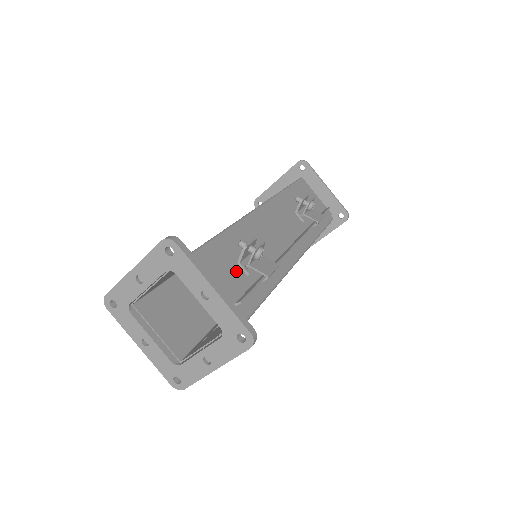
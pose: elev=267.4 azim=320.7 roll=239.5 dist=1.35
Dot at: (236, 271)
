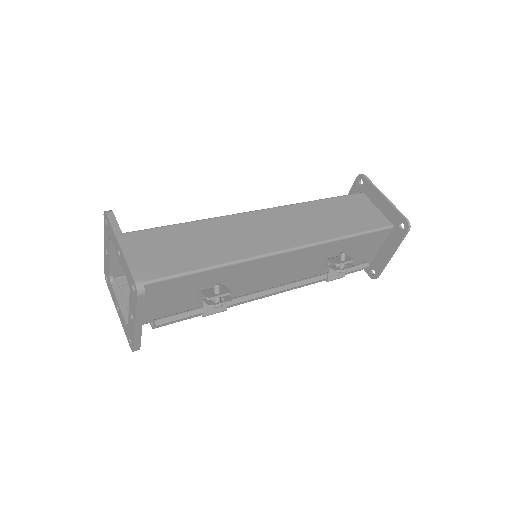
Dot at: (191, 295)
